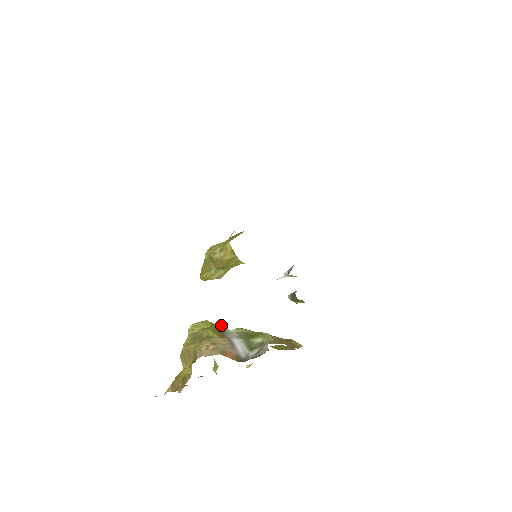
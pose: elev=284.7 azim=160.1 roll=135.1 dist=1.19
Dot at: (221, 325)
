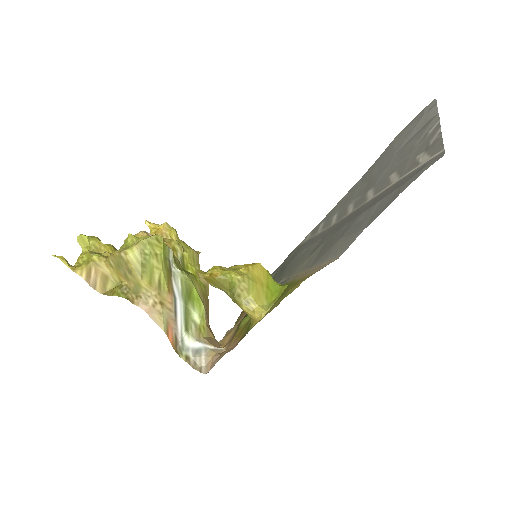
Dot at: (170, 250)
